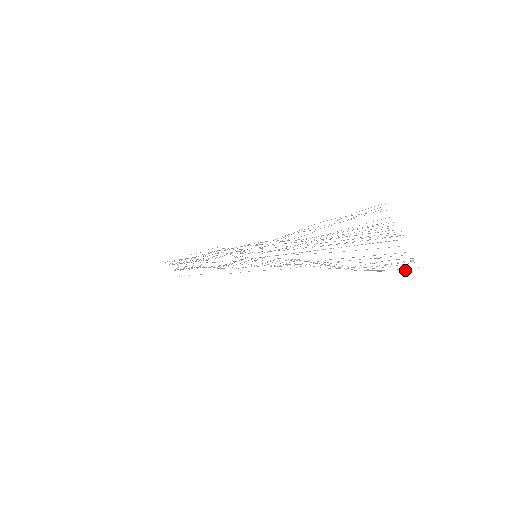
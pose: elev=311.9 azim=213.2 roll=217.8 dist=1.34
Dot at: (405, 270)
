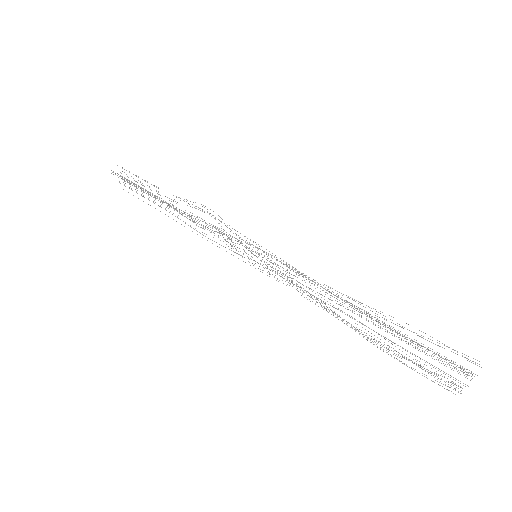
Dot at: occluded
